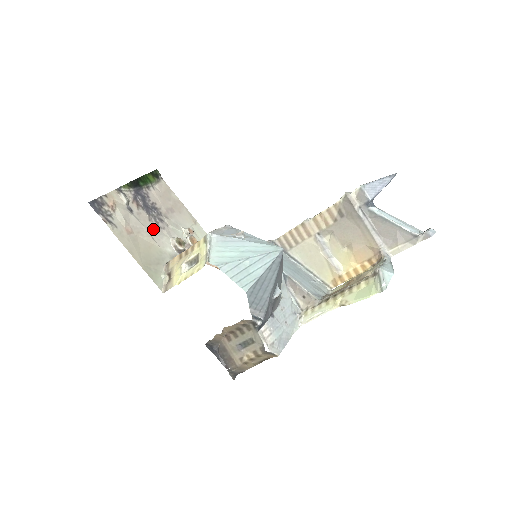
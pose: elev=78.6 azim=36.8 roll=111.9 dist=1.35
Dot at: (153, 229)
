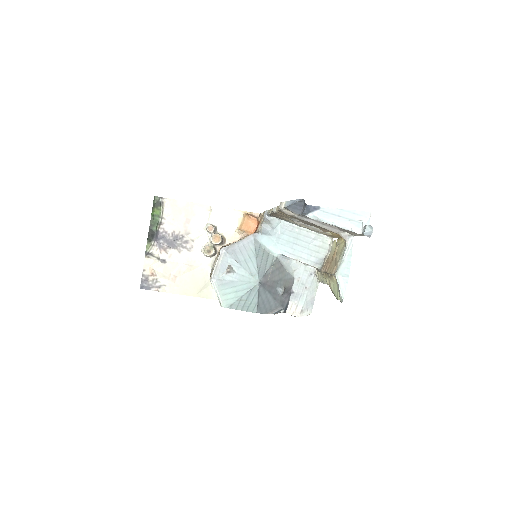
Dot at: (186, 257)
